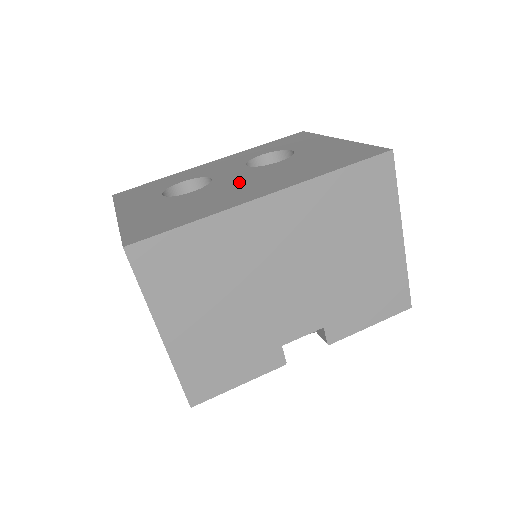
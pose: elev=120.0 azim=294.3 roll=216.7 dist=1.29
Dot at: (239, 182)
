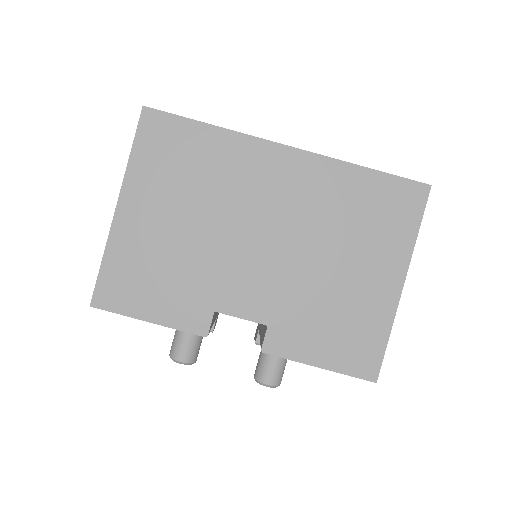
Dot at: occluded
